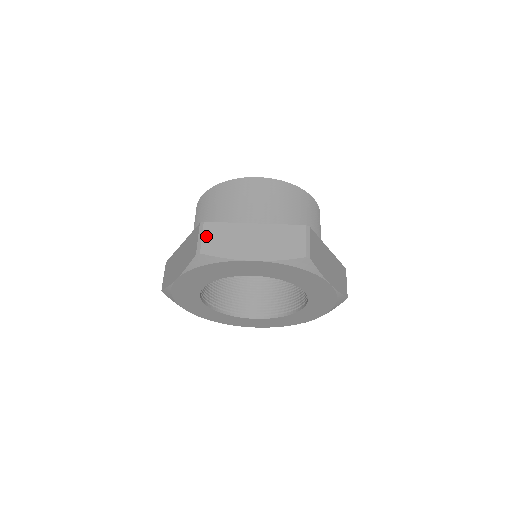
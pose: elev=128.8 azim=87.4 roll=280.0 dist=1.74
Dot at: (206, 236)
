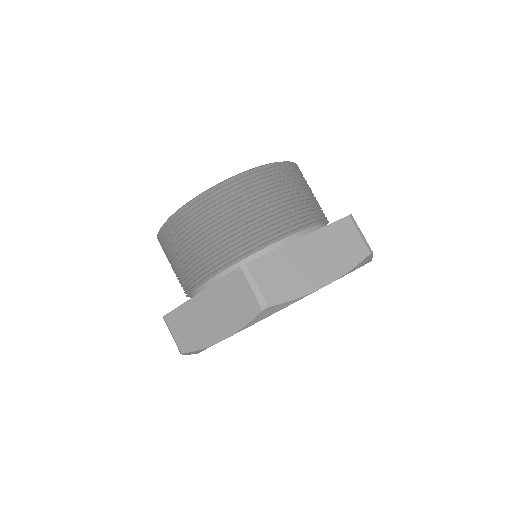
Dot at: (261, 281)
